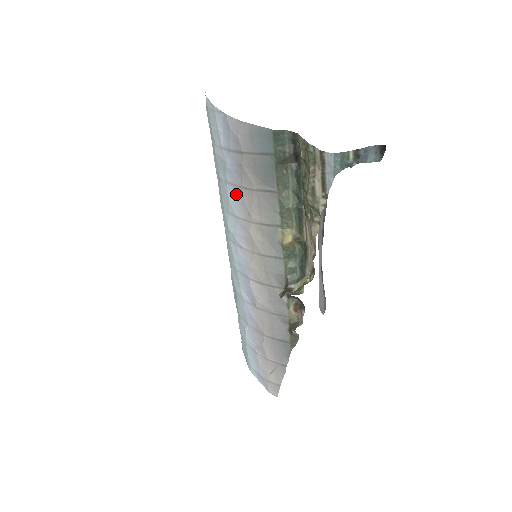
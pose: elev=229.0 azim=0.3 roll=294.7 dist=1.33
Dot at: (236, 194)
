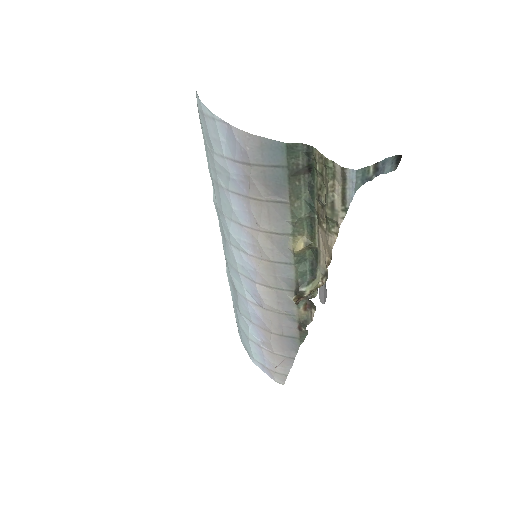
Dot at: (241, 203)
